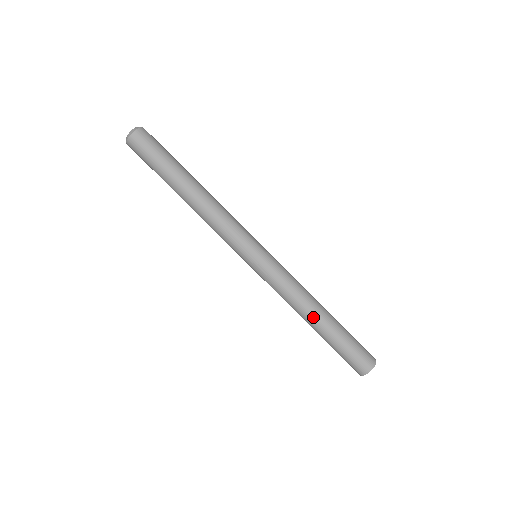
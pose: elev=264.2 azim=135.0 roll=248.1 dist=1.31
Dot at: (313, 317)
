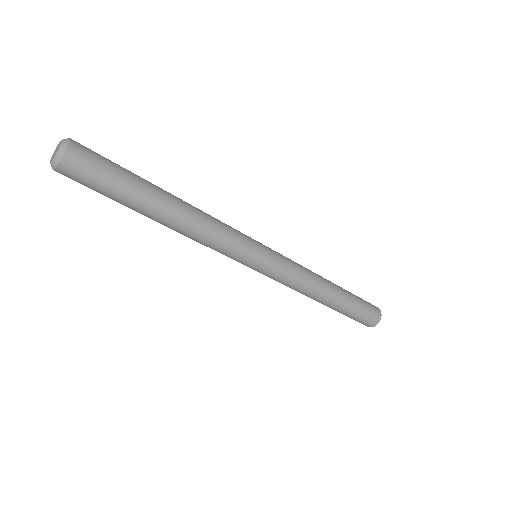
Dot at: (326, 297)
